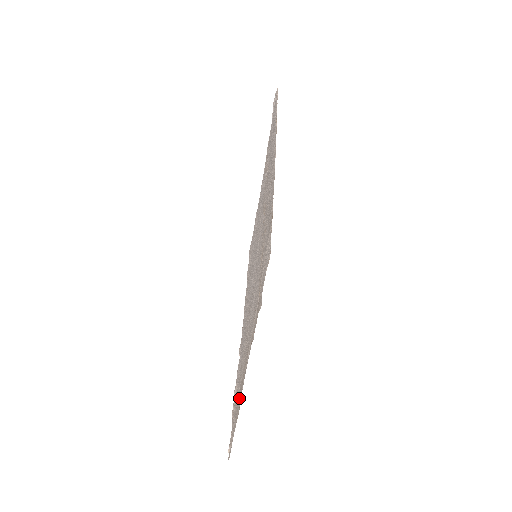
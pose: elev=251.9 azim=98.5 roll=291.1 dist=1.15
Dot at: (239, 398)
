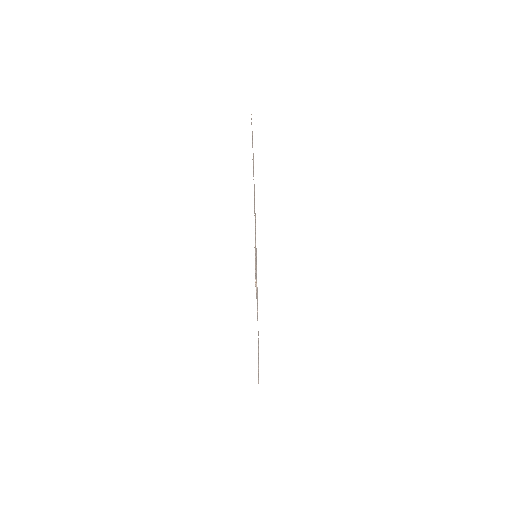
Dot at: (255, 217)
